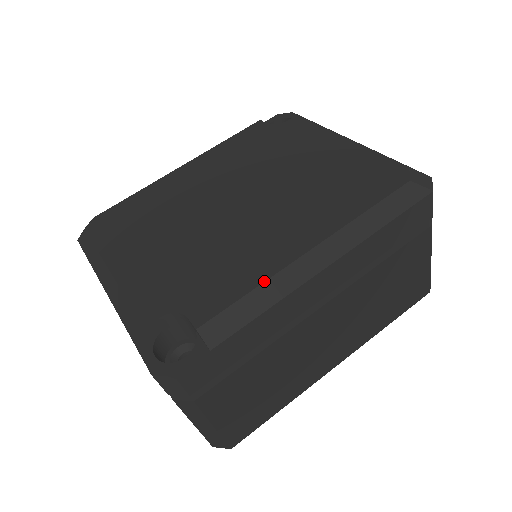
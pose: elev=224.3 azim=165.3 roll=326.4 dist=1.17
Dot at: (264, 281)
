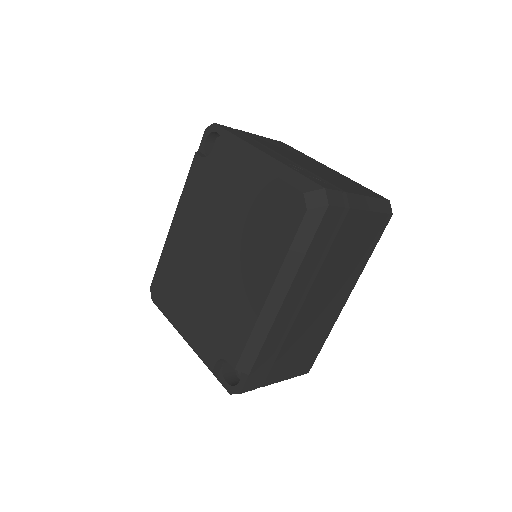
Dot at: (253, 328)
